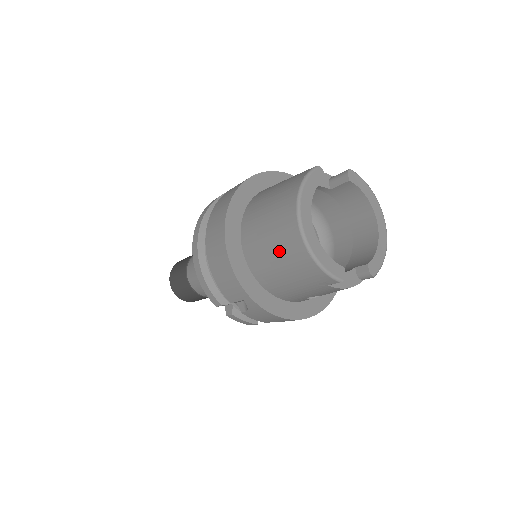
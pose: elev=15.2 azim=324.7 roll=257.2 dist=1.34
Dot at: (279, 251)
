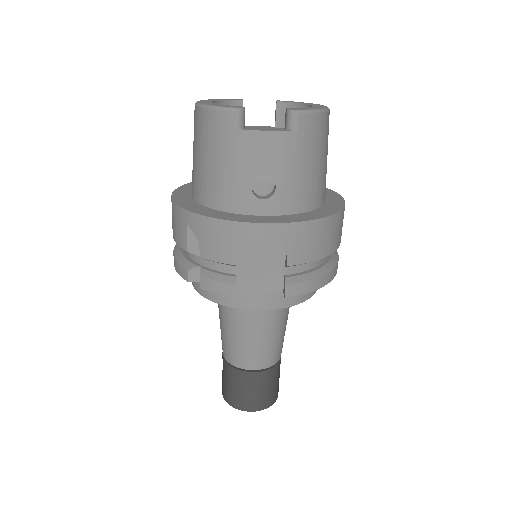
Dot at: (195, 144)
